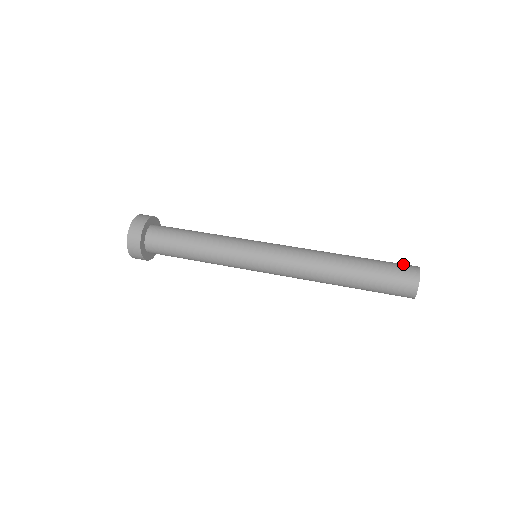
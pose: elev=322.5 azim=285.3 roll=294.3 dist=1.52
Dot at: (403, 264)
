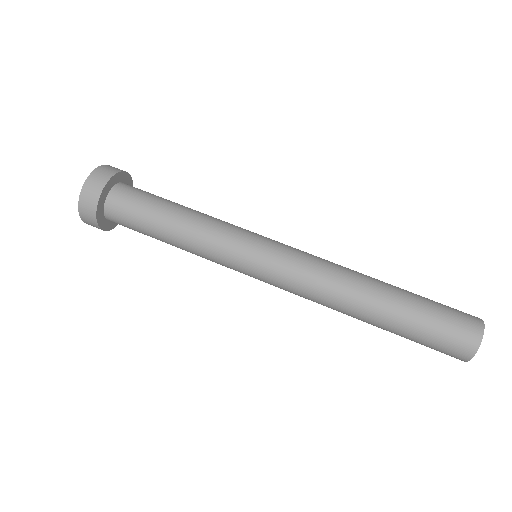
Dot at: occluded
